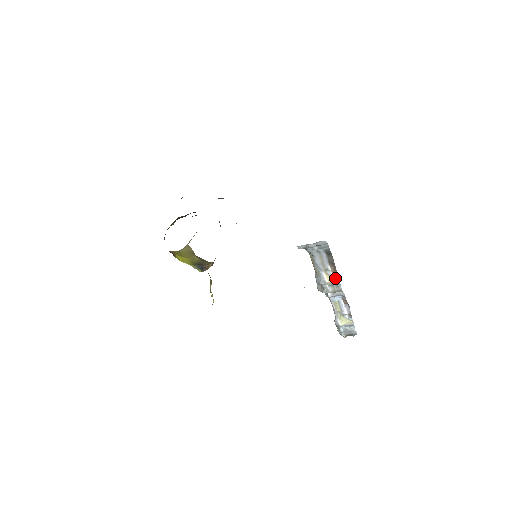
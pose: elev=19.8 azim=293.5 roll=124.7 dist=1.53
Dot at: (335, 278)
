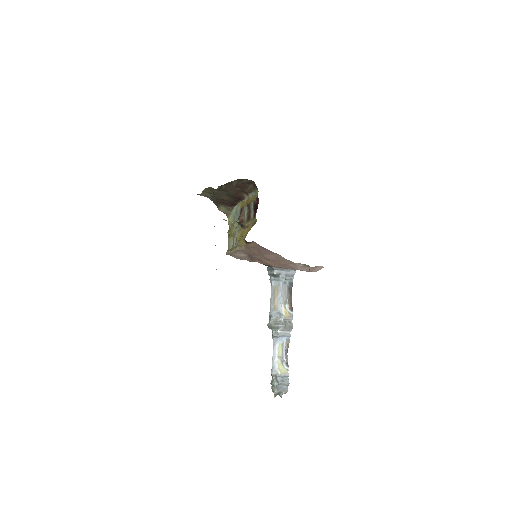
Dot at: (290, 313)
